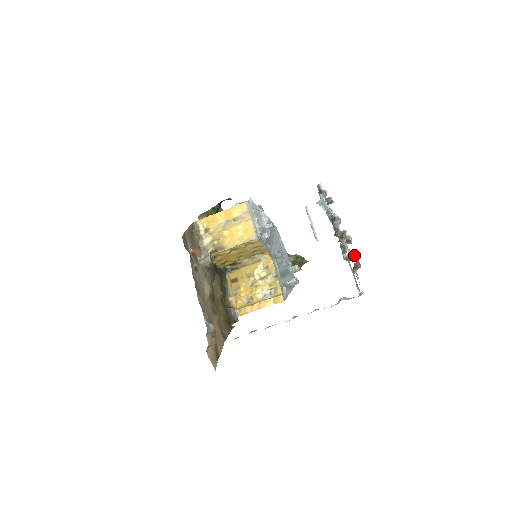
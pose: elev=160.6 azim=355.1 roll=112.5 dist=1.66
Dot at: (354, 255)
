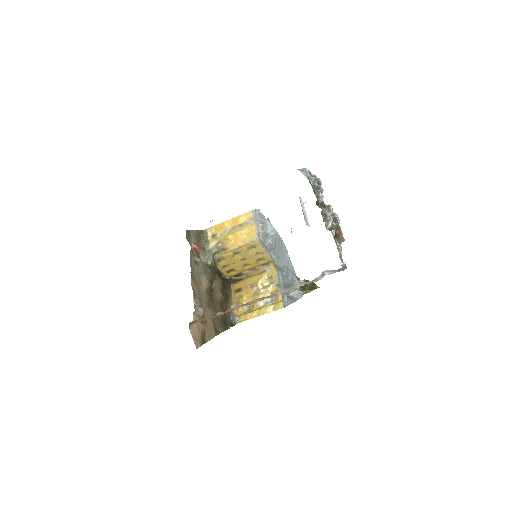
Dot at: (337, 226)
